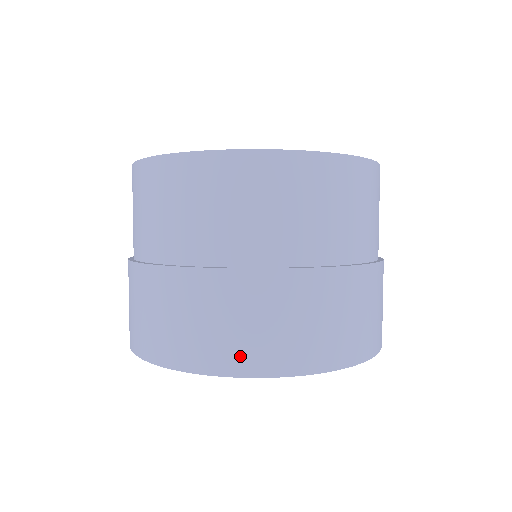
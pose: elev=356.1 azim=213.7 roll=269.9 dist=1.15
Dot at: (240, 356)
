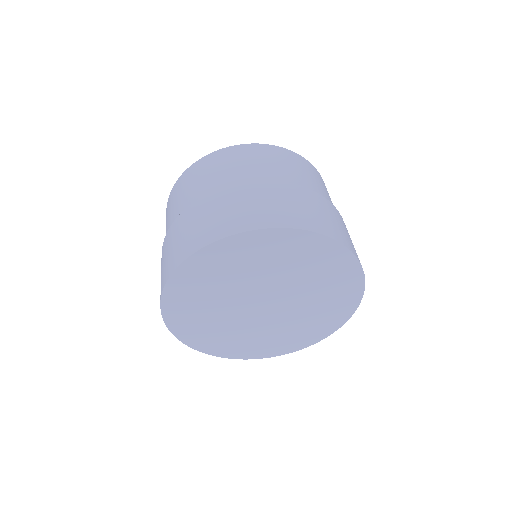
Dot at: (175, 259)
